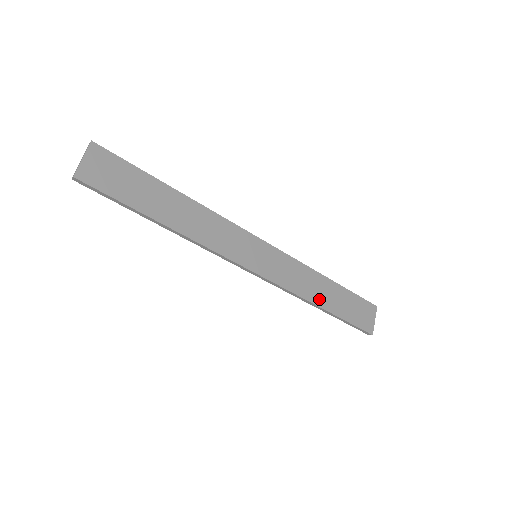
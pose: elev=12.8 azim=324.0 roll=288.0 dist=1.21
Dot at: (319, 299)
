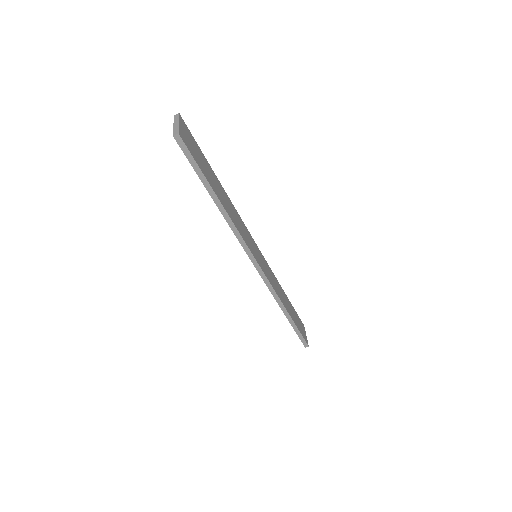
Dot at: (286, 305)
